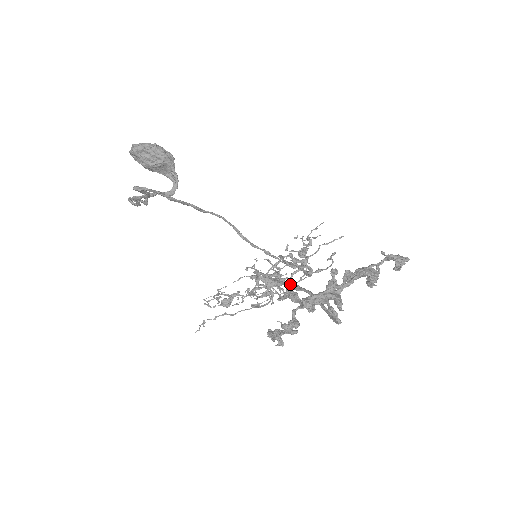
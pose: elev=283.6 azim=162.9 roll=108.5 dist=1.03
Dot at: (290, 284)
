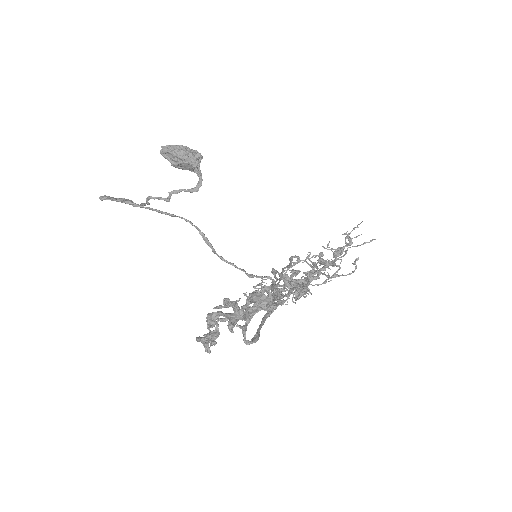
Dot at: (273, 290)
